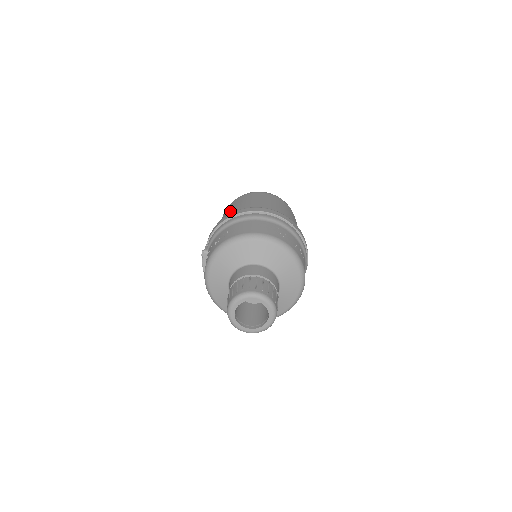
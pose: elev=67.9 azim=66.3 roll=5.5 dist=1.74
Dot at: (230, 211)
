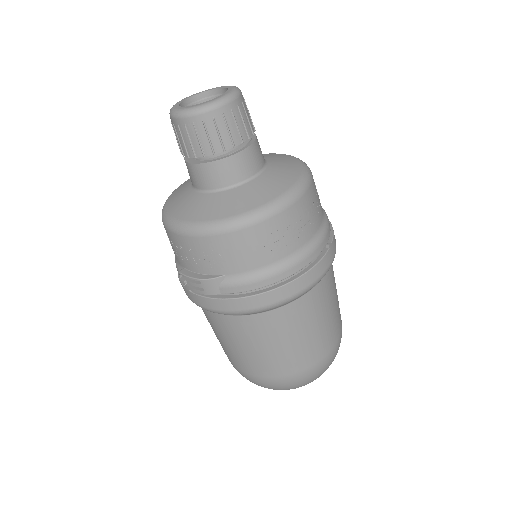
Dot at: occluded
